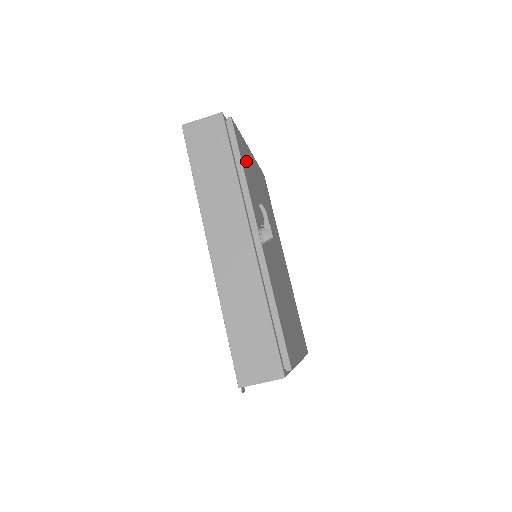
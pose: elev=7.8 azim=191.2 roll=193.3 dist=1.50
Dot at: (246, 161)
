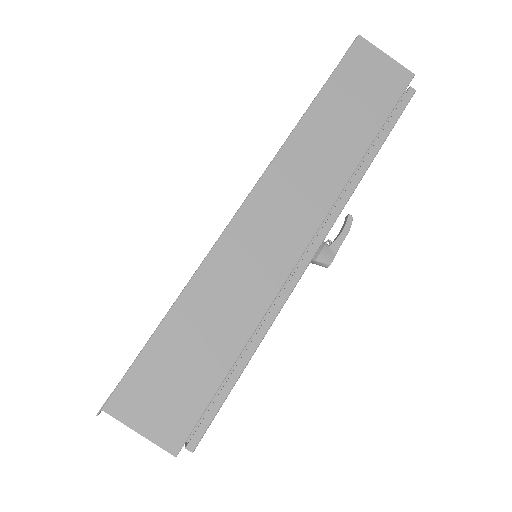
Dot at: occluded
